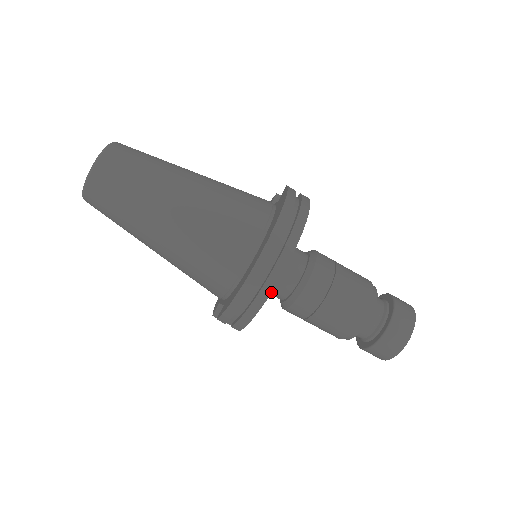
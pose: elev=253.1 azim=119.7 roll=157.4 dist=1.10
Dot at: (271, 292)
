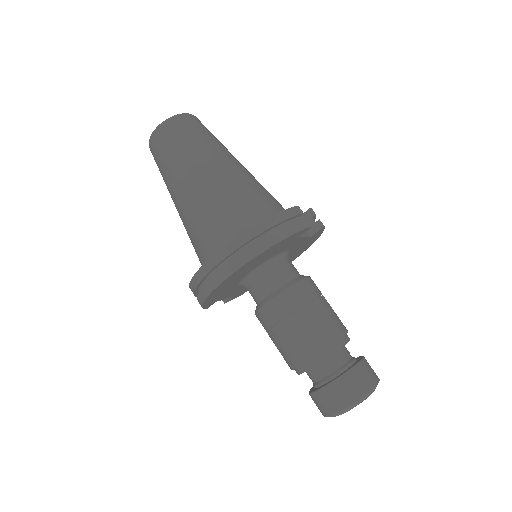
Dot at: (210, 293)
